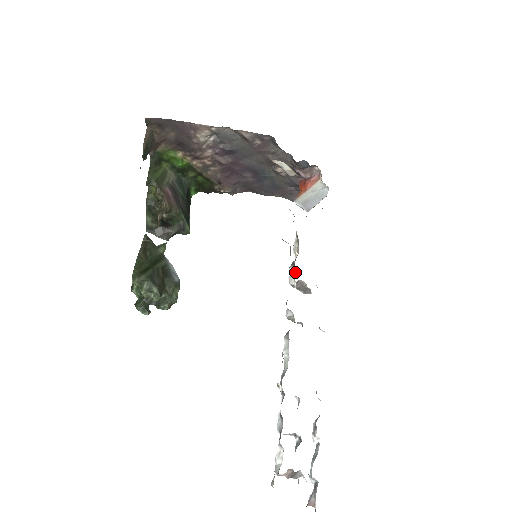
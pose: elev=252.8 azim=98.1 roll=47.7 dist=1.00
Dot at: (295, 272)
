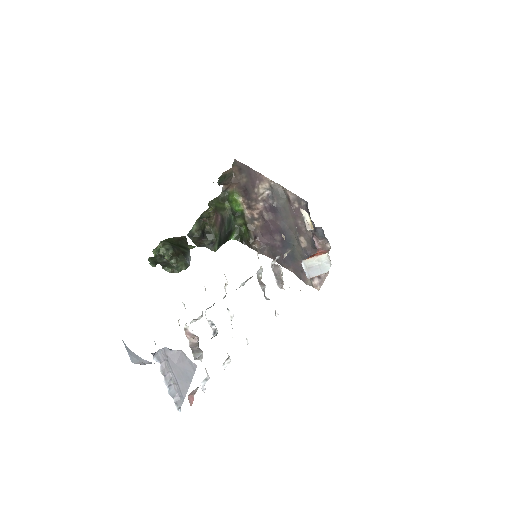
Dot at: occluded
